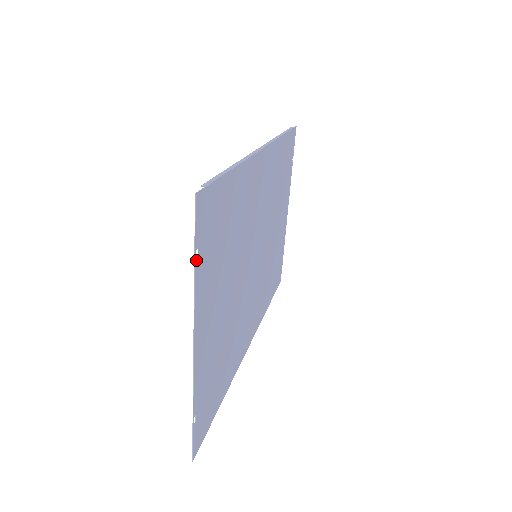
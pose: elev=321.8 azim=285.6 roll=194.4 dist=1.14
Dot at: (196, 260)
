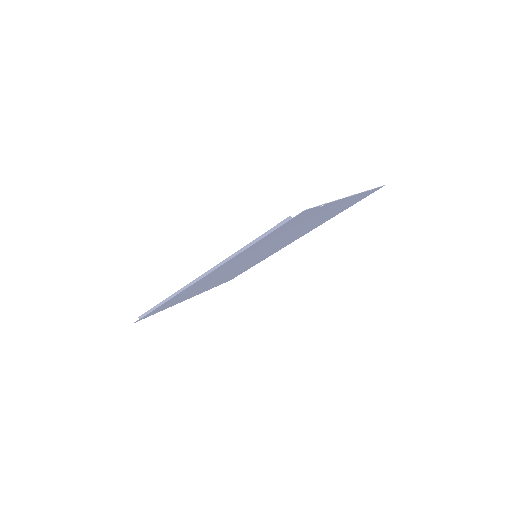
Dot at: occluded
